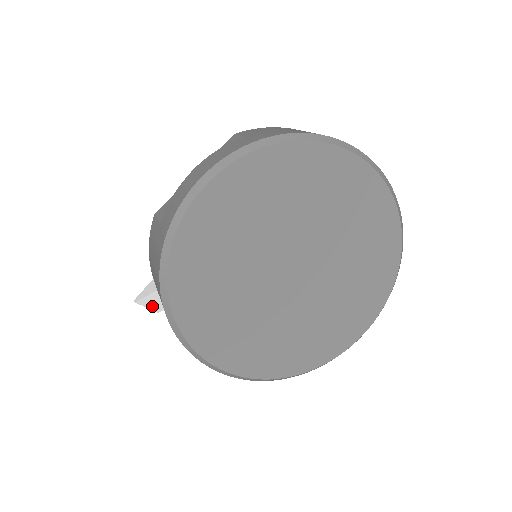
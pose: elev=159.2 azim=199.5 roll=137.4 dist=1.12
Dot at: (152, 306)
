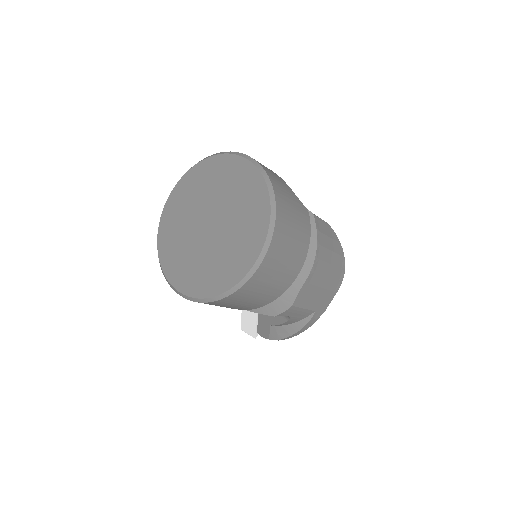
Dot at: (249, 332)
